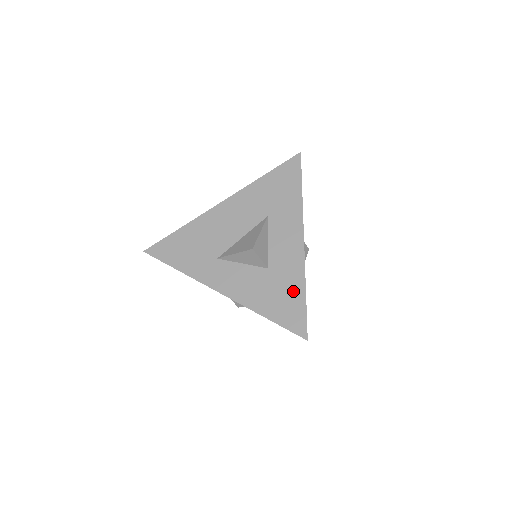
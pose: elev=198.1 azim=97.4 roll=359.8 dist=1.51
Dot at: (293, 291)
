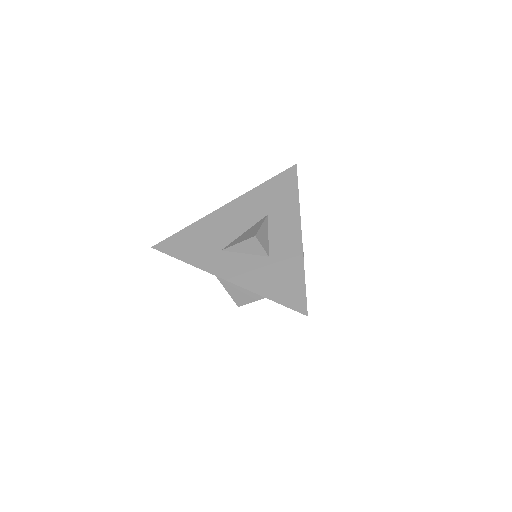
Dot at: (293, 274)
